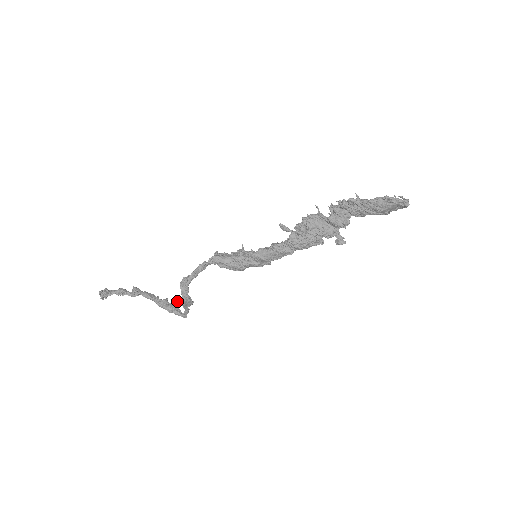
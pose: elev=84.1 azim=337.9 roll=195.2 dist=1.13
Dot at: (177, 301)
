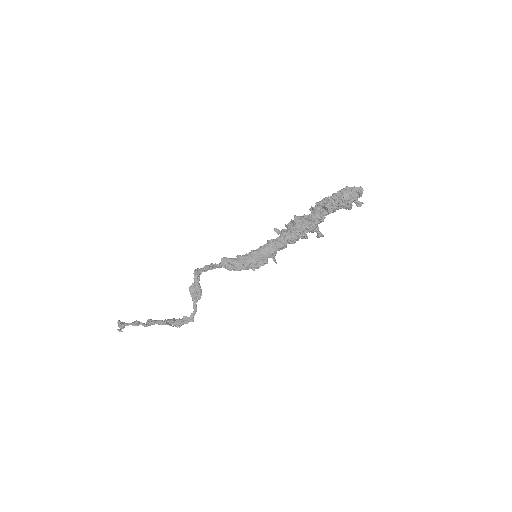
Dot at: (189, 289)
